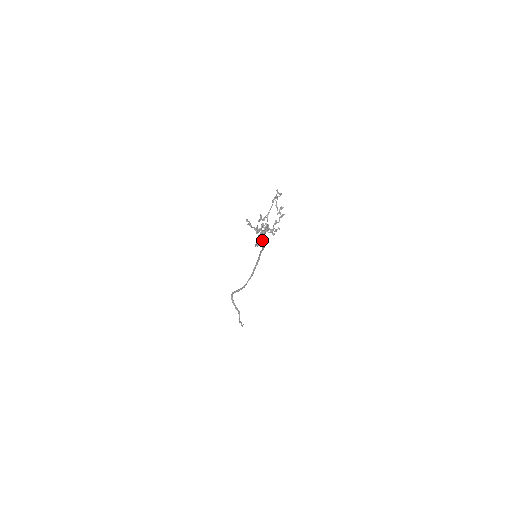
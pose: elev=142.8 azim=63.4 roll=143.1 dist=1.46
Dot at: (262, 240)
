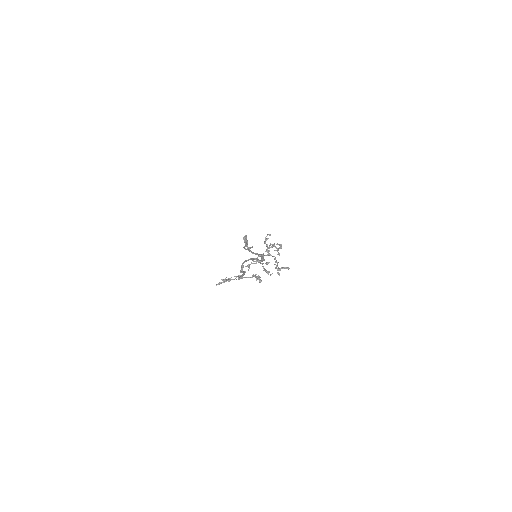
Dot at: (241, 272)
